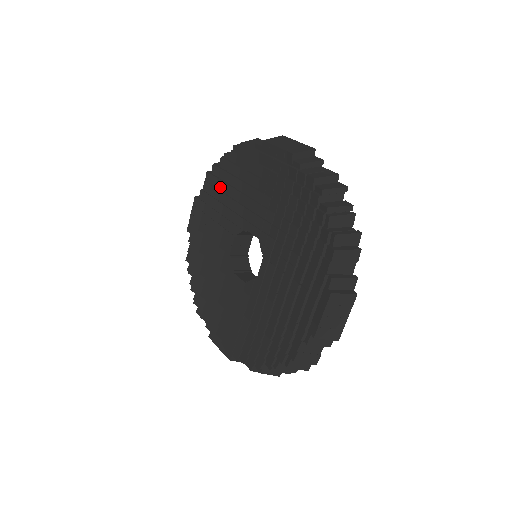
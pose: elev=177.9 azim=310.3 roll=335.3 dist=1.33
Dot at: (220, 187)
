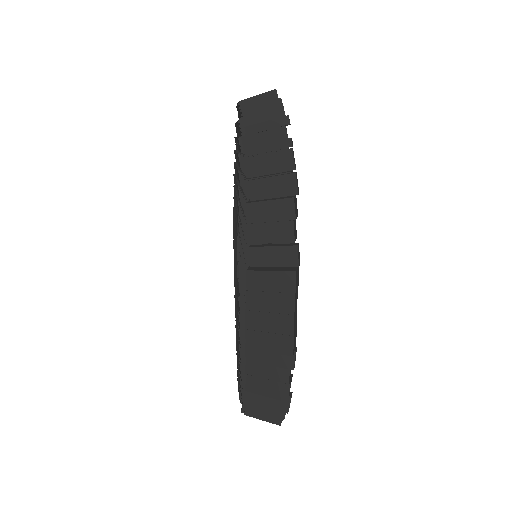
Dot at: occluded
